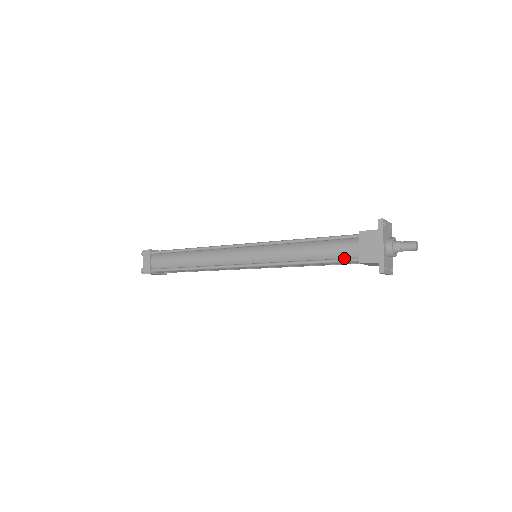
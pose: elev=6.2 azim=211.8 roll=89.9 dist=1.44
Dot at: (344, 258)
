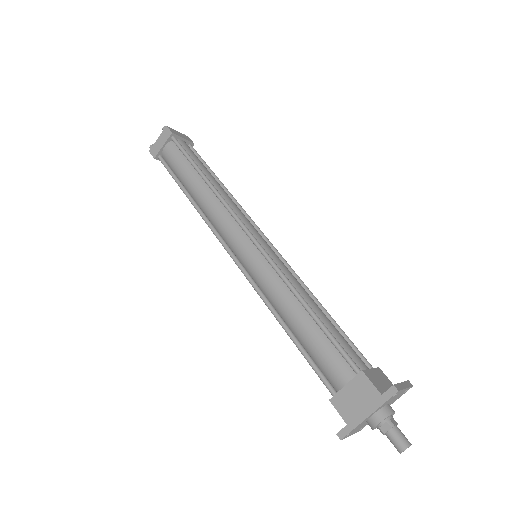
Dot at: (322, 373)
